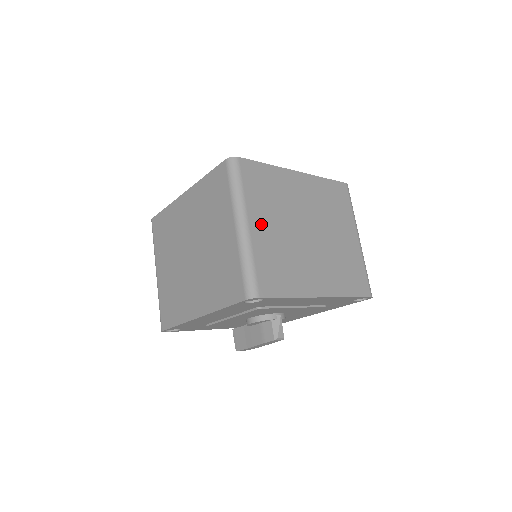
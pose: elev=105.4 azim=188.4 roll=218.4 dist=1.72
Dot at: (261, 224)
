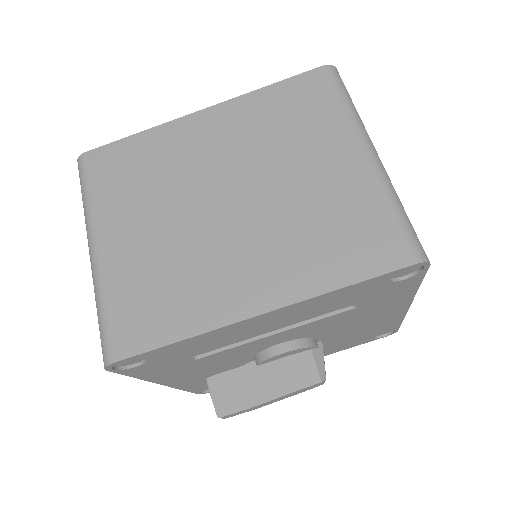
Dot at: occluded
